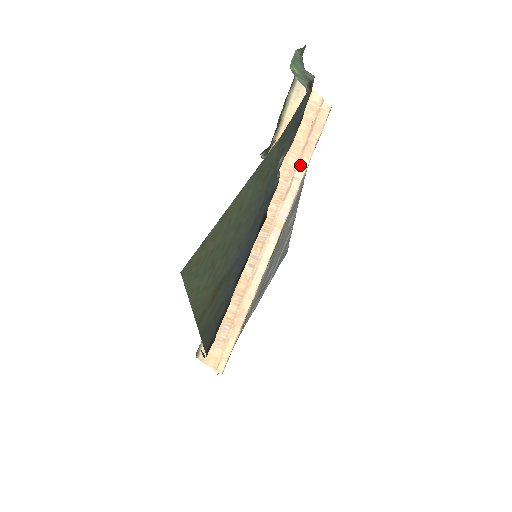
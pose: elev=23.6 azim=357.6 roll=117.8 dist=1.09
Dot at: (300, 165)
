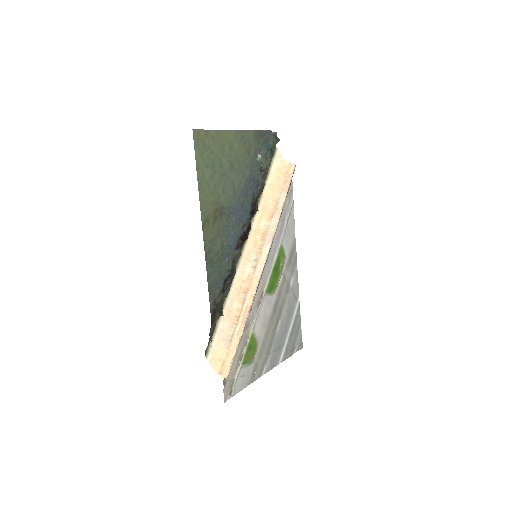
Dot at: (282, 197)
